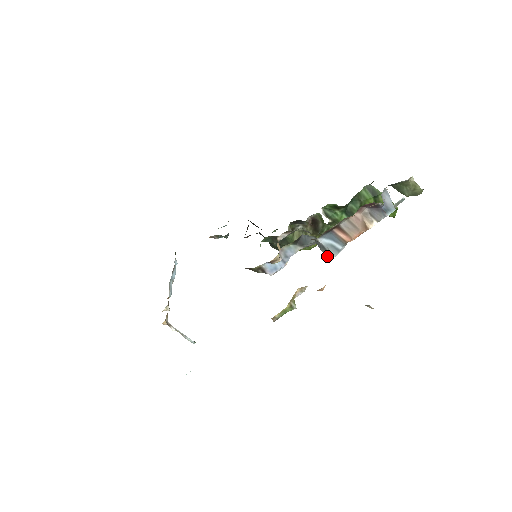
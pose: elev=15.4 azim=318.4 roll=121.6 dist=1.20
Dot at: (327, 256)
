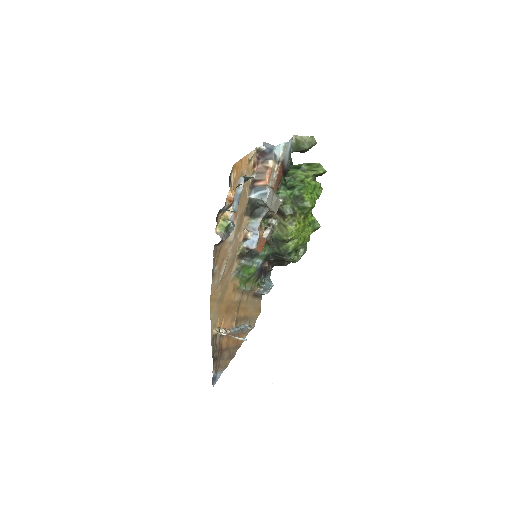
Dot at: (264, 203)
